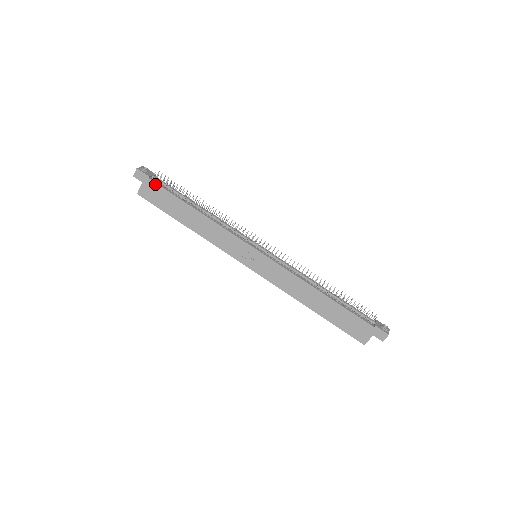
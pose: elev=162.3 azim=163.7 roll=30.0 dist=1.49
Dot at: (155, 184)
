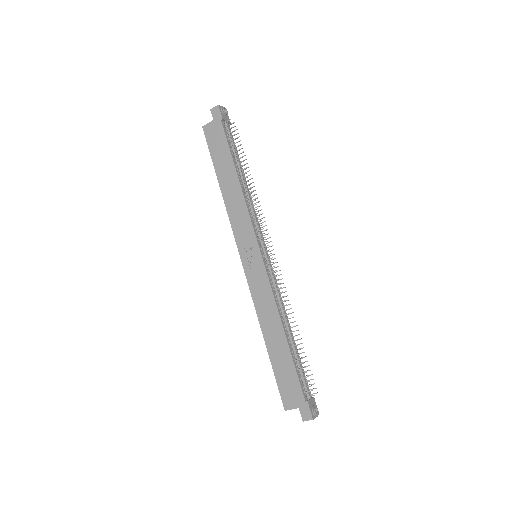
Dot at: (222, 129)
